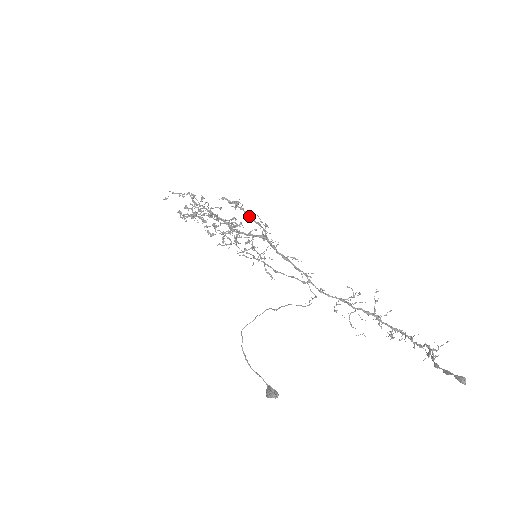
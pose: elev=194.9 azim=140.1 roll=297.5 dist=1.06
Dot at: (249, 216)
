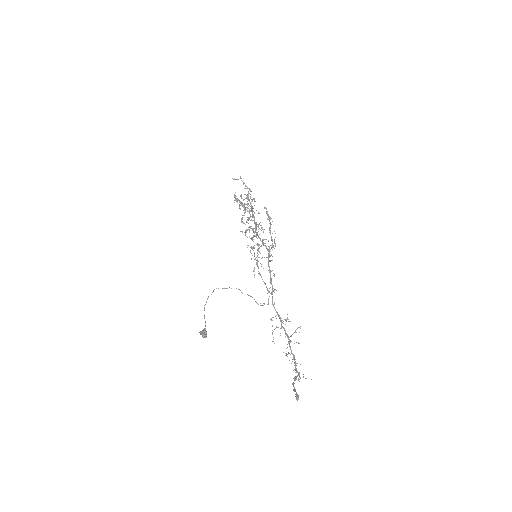
Dot at: occluded
